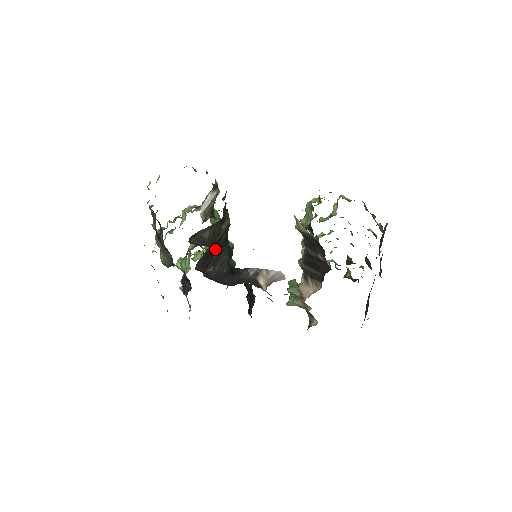
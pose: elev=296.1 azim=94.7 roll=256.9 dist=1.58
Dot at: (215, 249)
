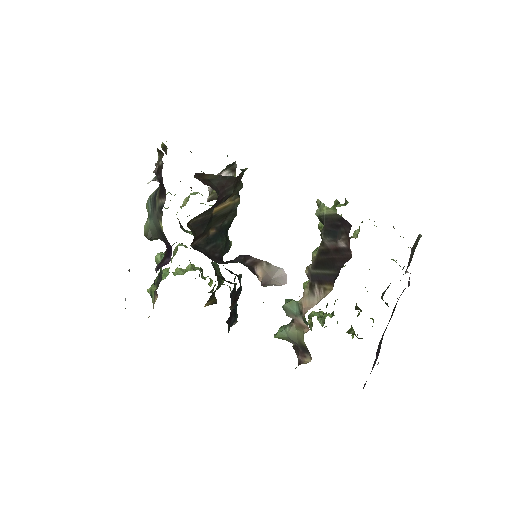
Dot at: (213, 227)
